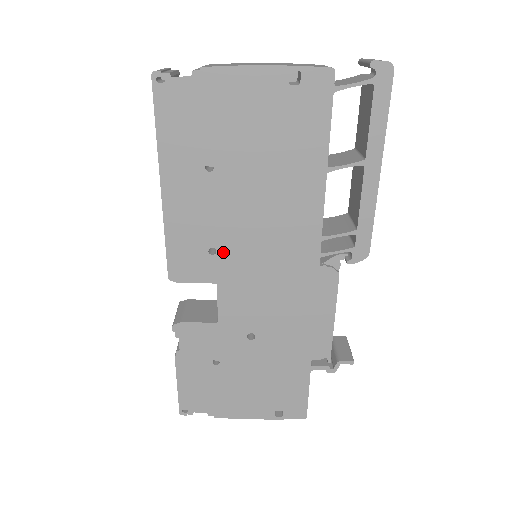
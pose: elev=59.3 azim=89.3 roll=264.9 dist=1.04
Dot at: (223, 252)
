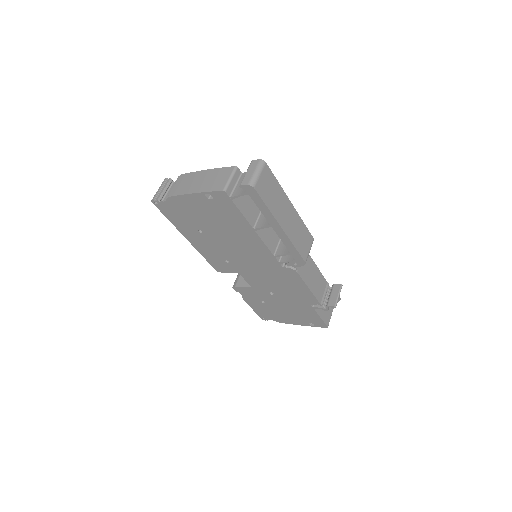
Dot at: (232, 262)
